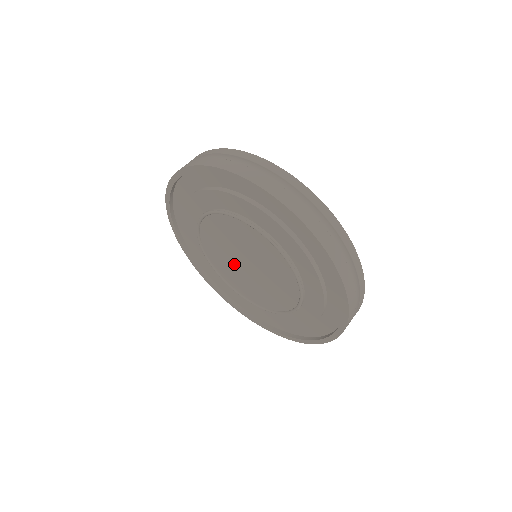
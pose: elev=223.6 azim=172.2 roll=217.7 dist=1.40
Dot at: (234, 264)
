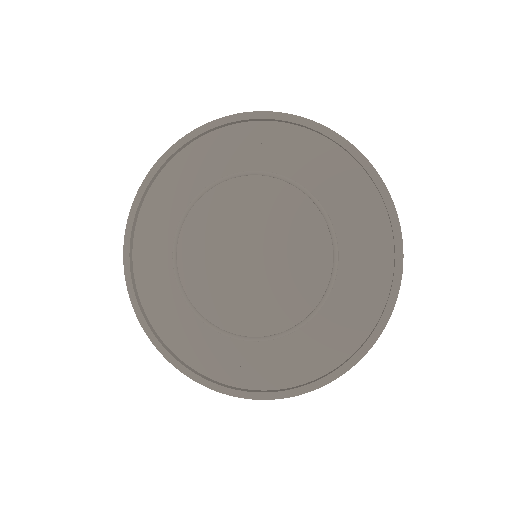
Dot at: (228, 244)
